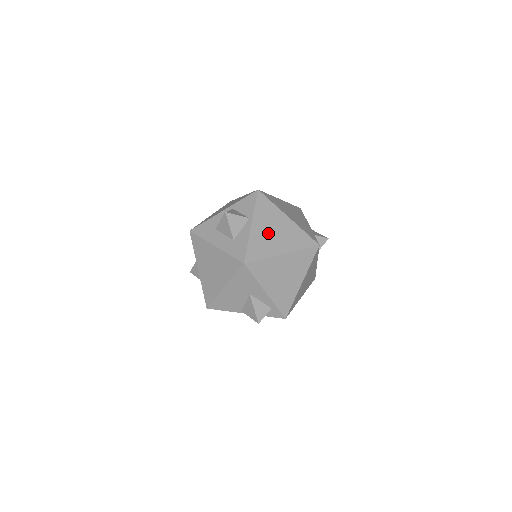
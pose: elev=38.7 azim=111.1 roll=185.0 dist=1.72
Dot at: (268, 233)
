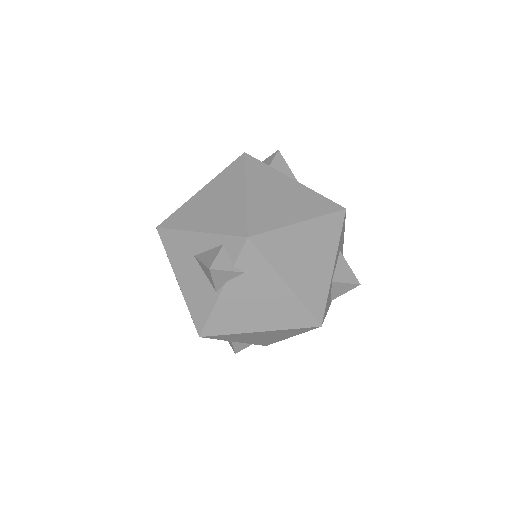
Dot at: occluded
